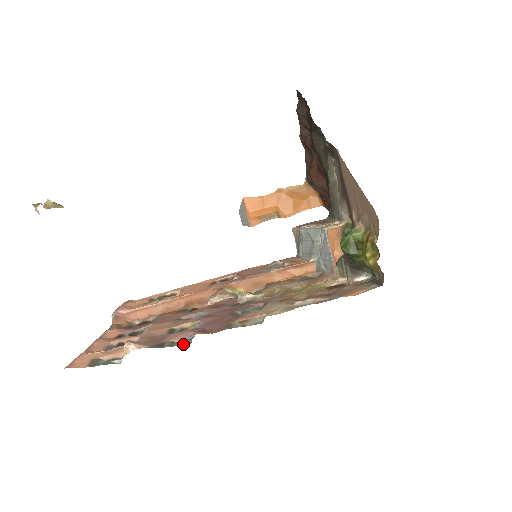
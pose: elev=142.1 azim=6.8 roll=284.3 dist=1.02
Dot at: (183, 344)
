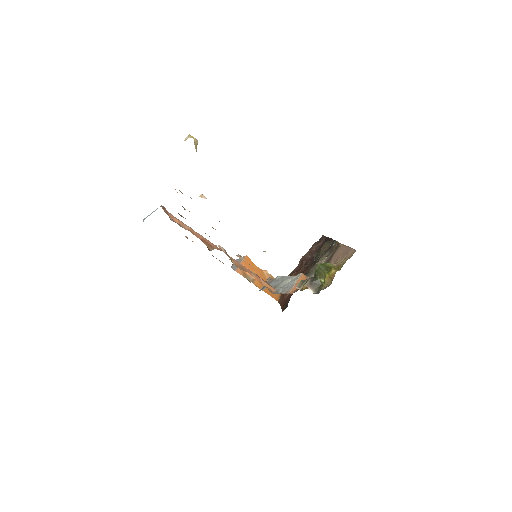
Dot at: occluded
